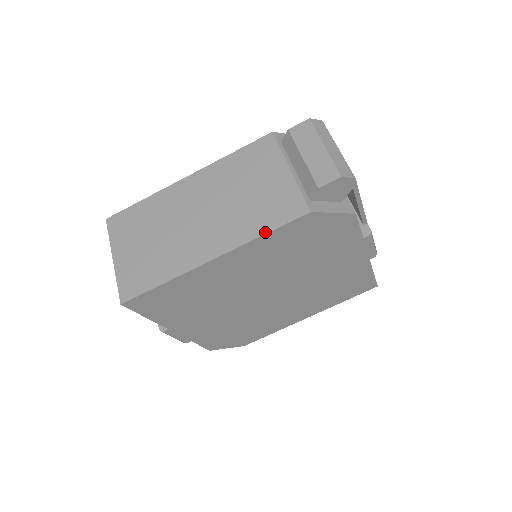
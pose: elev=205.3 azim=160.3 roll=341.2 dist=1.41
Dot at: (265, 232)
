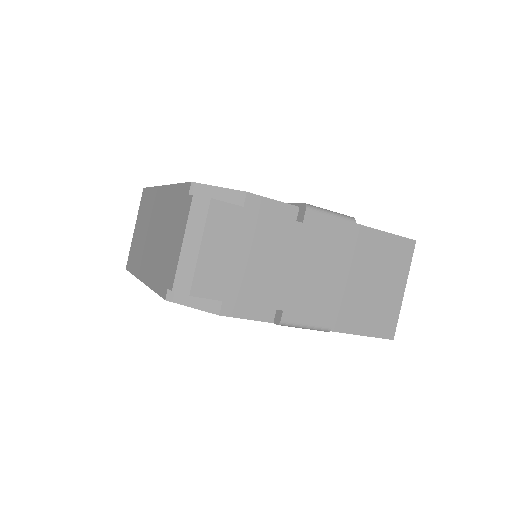
Dot at: (154, 289)
